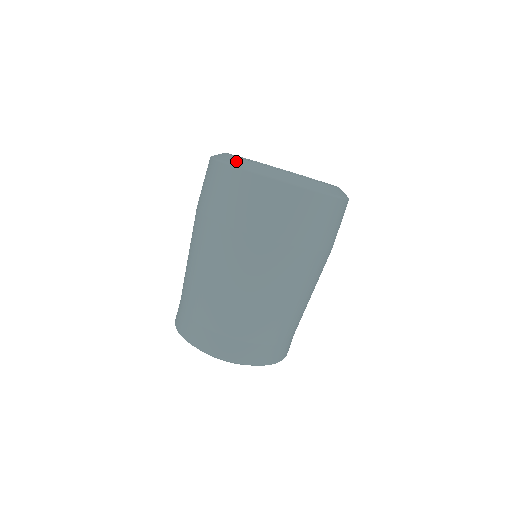
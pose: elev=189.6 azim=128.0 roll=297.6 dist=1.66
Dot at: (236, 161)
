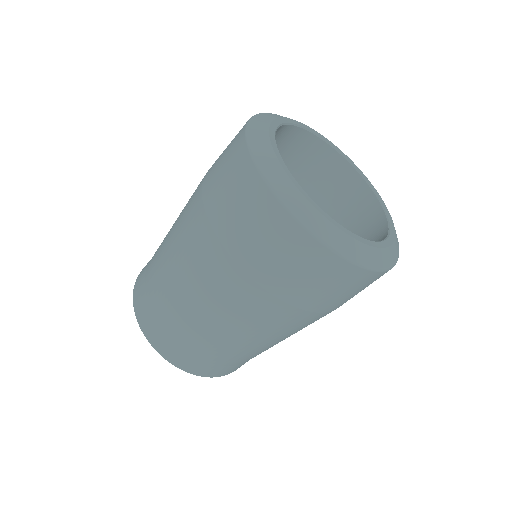
Dot at: (300, 207)
